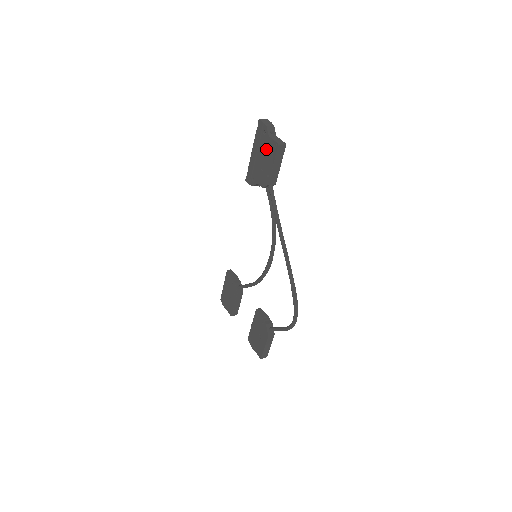
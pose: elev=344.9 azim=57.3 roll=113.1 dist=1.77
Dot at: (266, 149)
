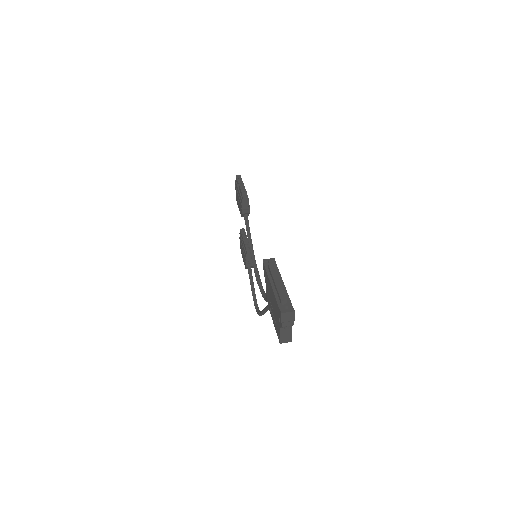
Dot at: (276, 318)
